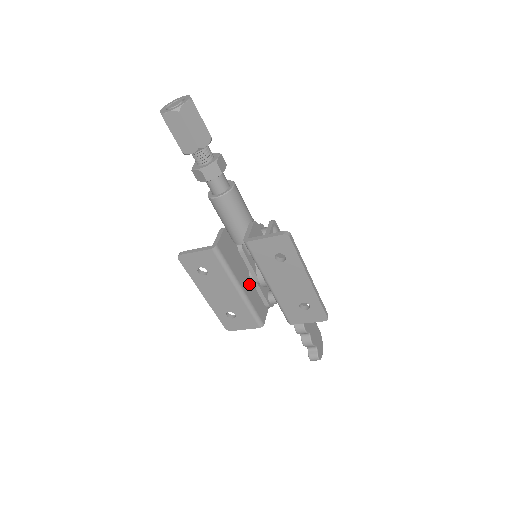
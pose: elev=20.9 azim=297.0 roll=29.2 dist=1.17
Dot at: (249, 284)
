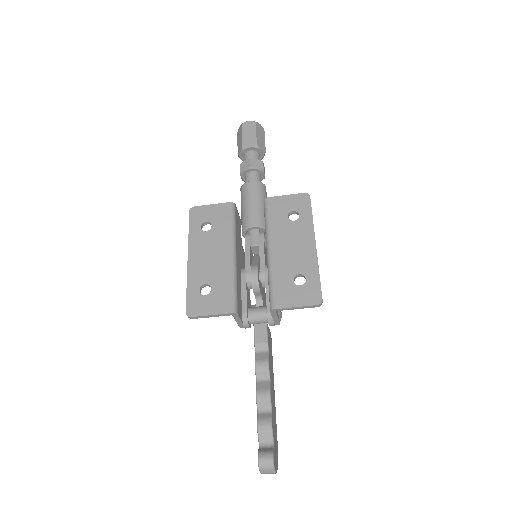
Dot at: (239, 271)
